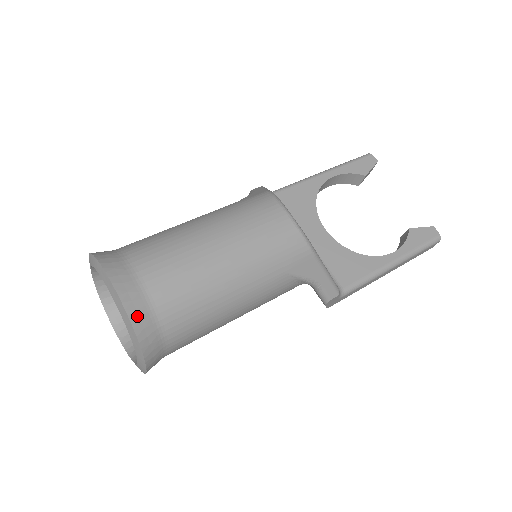
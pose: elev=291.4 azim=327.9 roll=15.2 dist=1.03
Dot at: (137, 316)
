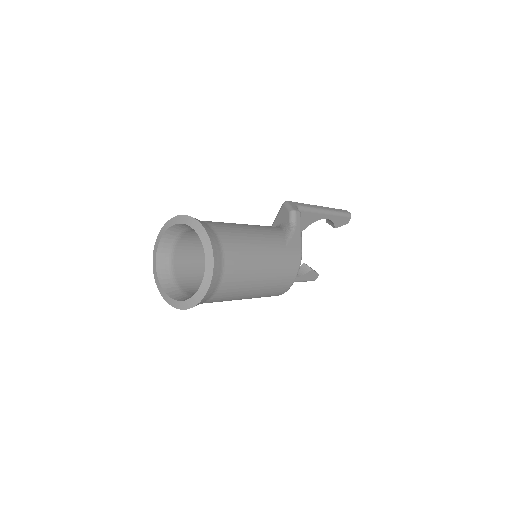
Dot at: occluded
